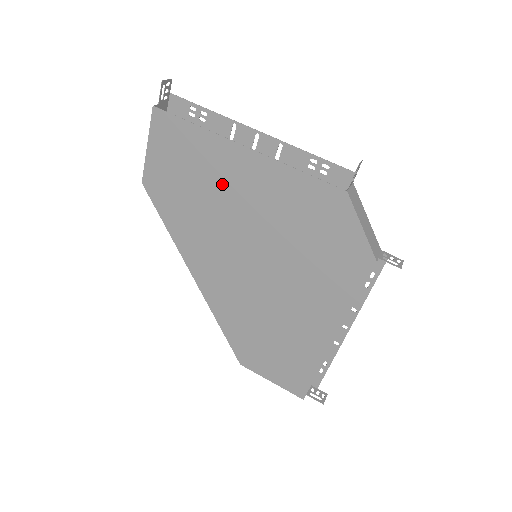
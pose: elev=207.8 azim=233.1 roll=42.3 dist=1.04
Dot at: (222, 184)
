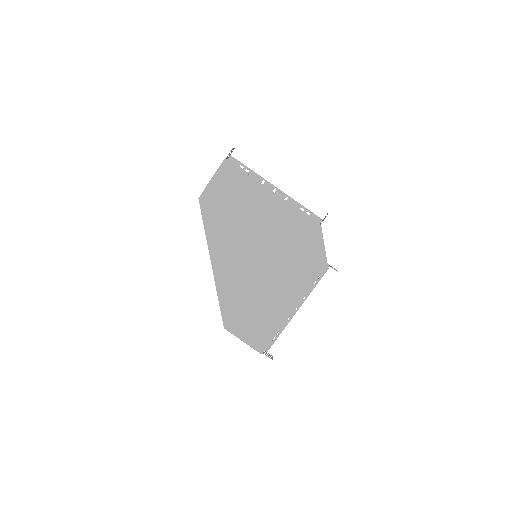
Dot at: (252, 209)
